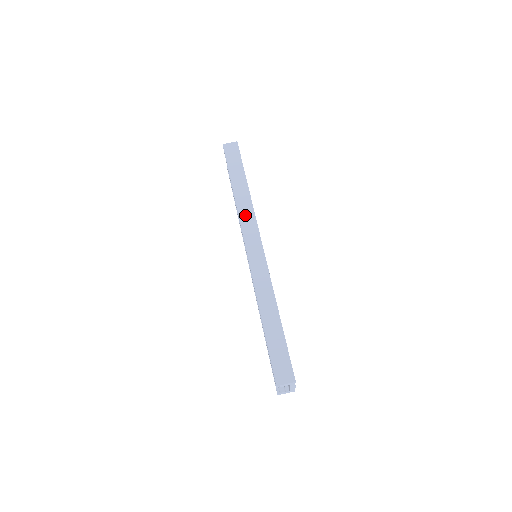
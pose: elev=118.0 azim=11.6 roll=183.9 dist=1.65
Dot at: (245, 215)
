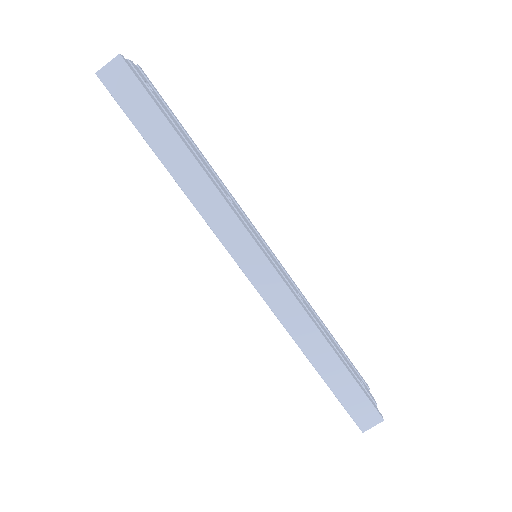
Dot at: (216, 217)
